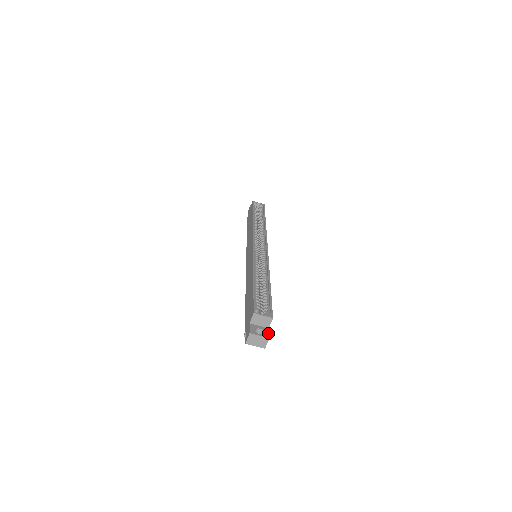
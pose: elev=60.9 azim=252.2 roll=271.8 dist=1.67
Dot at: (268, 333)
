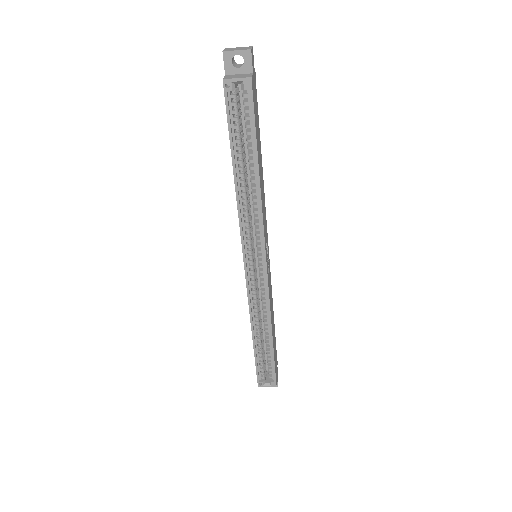
Dot at: occluded
